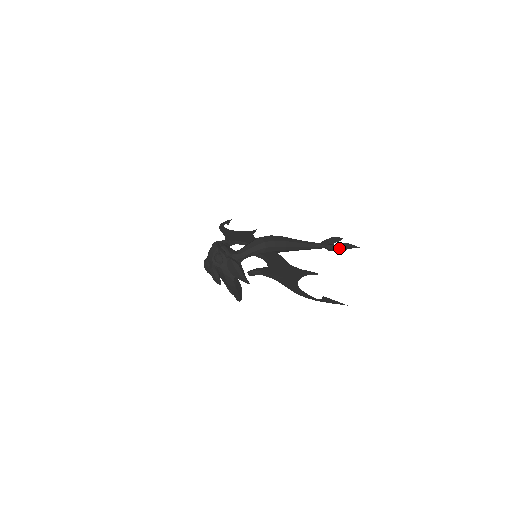
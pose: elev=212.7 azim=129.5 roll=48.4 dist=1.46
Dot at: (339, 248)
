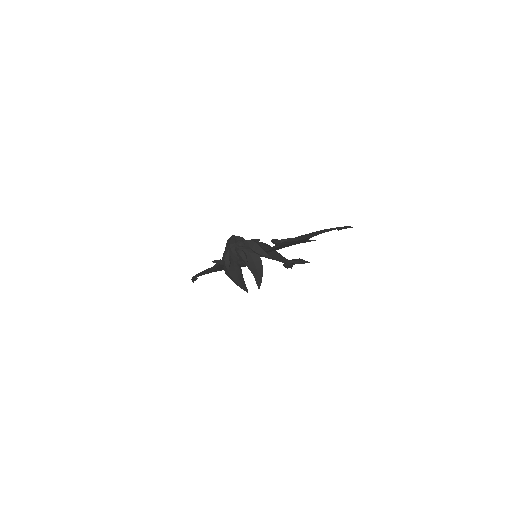
Dot at: (300, 260)
